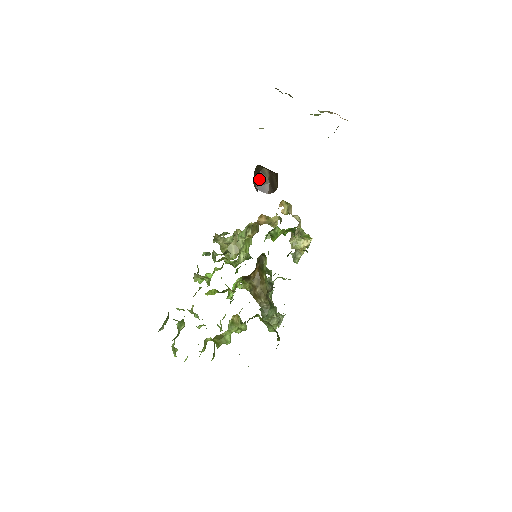
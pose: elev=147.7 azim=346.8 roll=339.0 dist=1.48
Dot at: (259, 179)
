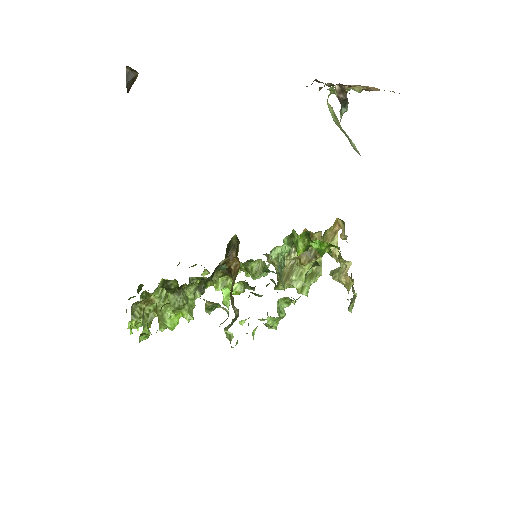
Dot at: (132, 83)
